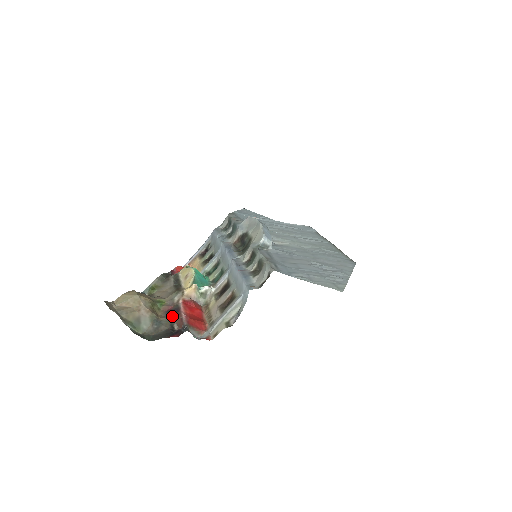
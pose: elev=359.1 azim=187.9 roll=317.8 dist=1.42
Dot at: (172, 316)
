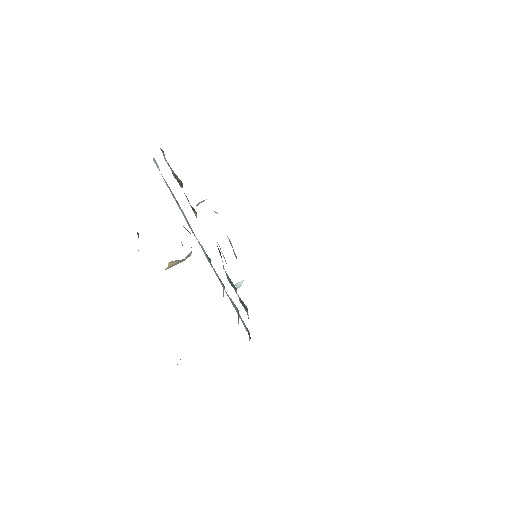
Dot at: occluded
